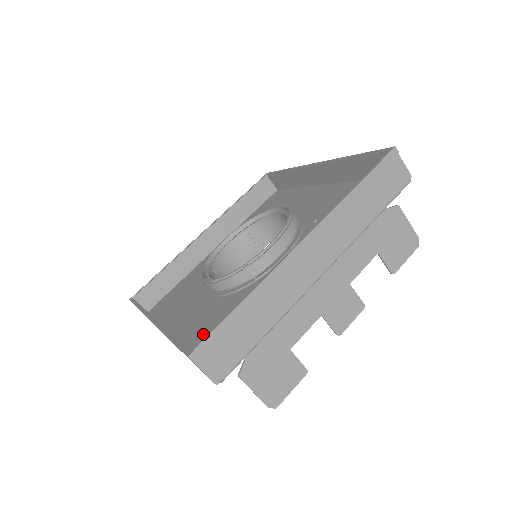
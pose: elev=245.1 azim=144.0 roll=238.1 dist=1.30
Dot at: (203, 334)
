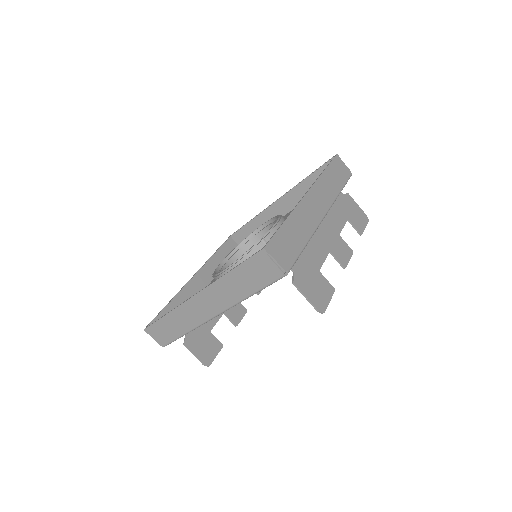
Dot at: occluded
